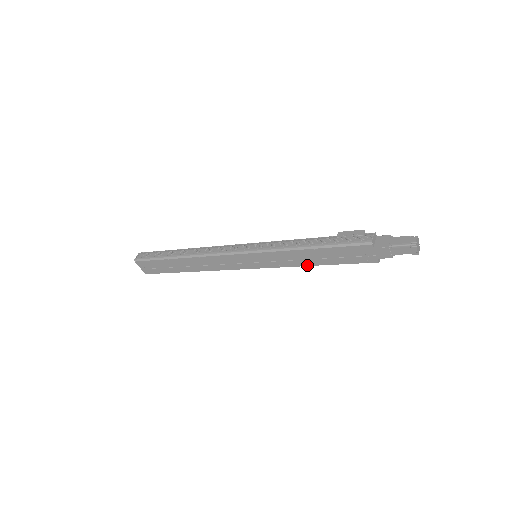
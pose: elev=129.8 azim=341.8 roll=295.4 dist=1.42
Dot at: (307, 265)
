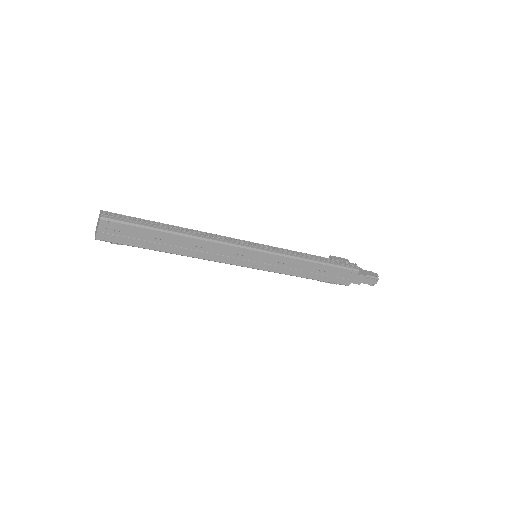
Dot at: (299, 276)
